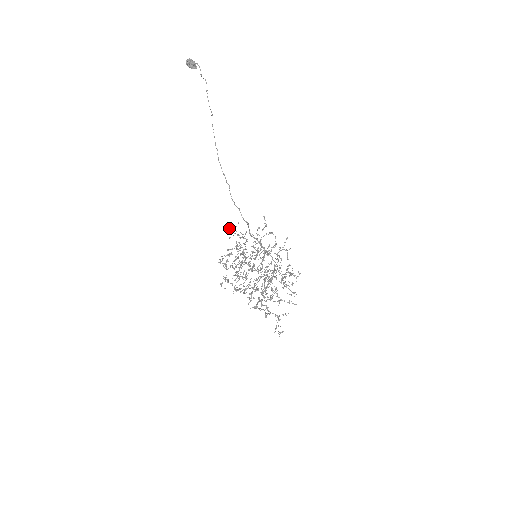
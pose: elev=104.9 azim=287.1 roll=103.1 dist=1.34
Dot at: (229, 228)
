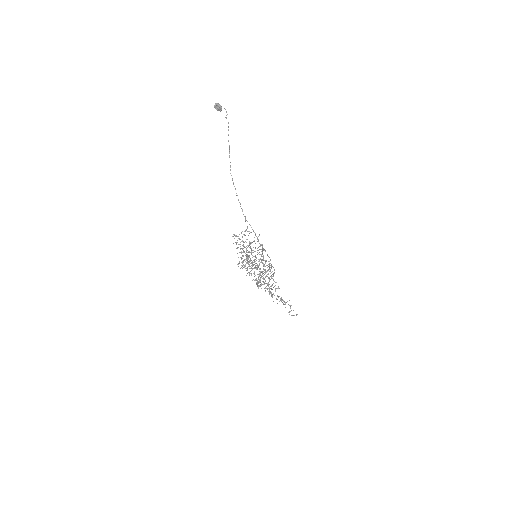
Dot at: (234, 234)
